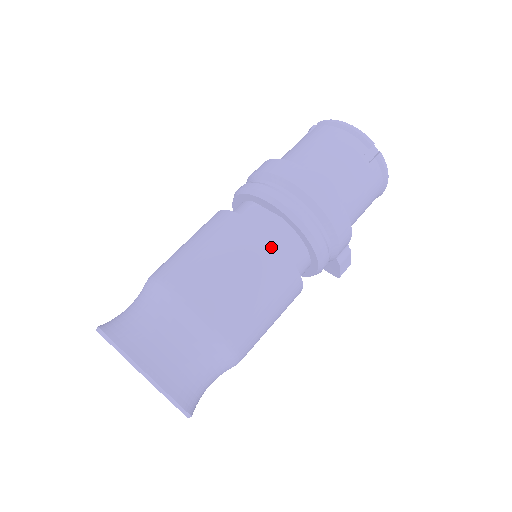
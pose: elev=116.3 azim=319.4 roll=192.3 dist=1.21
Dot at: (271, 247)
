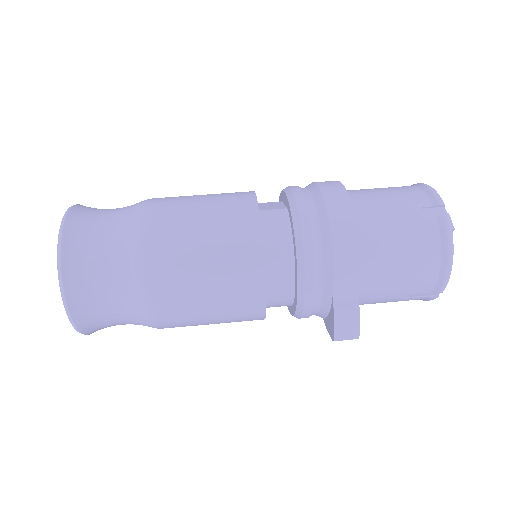
Dot at: (250, 211)
